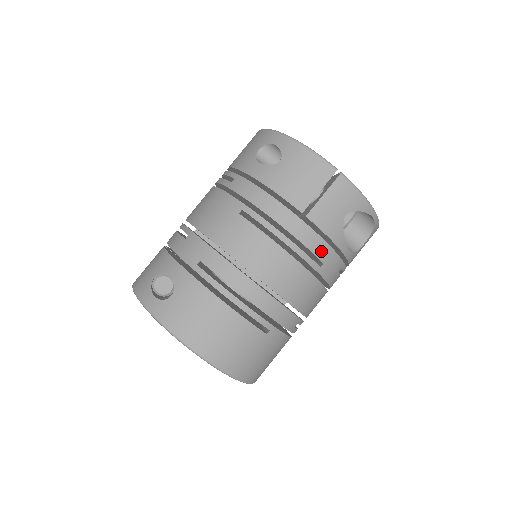
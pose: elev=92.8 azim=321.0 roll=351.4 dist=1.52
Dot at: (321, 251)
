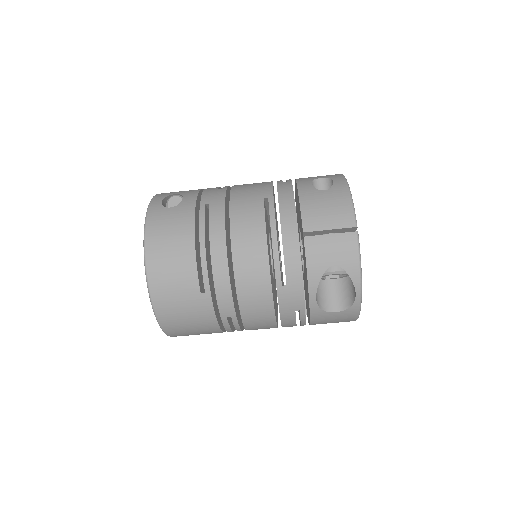
Dot at: (292, 273)
